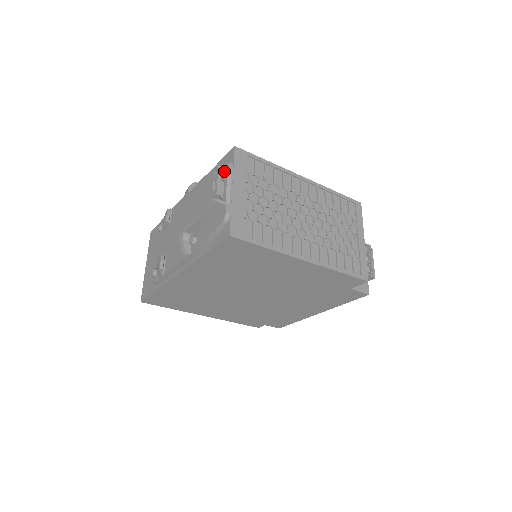
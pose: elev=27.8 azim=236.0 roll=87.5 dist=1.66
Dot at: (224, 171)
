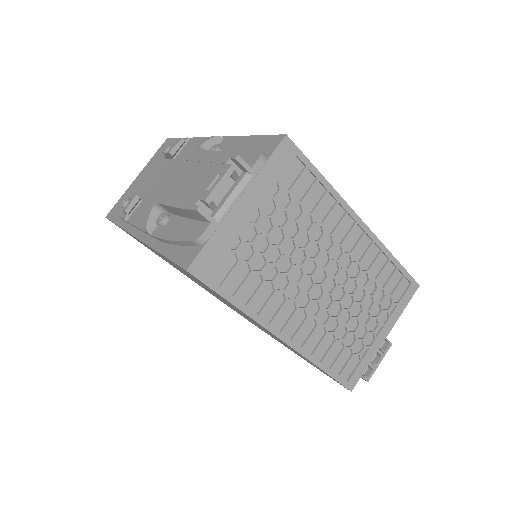
Dot at: (243, 167)
